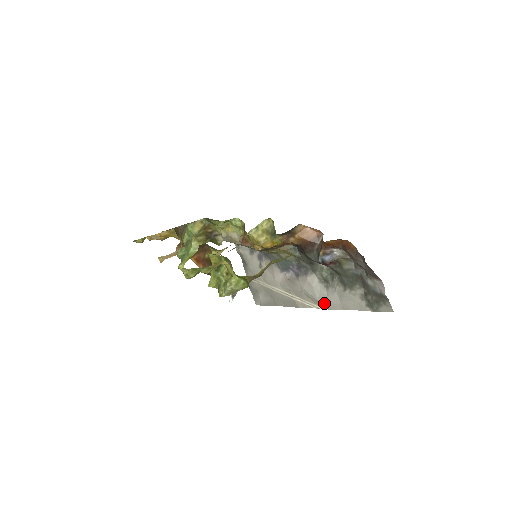
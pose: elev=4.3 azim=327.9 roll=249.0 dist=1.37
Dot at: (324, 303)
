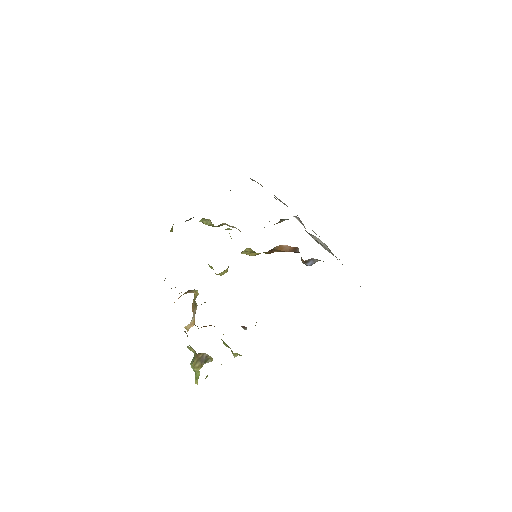
Dot at: occluded
